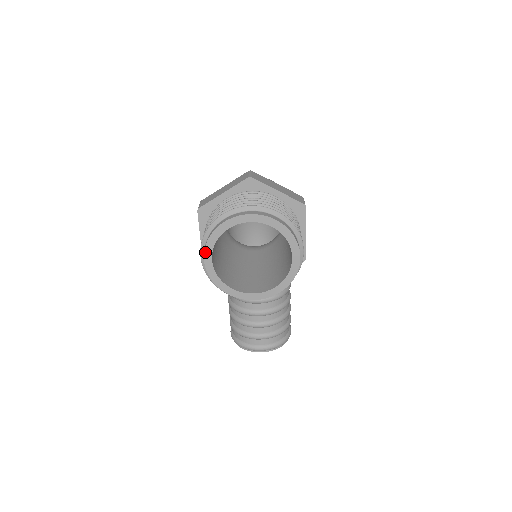
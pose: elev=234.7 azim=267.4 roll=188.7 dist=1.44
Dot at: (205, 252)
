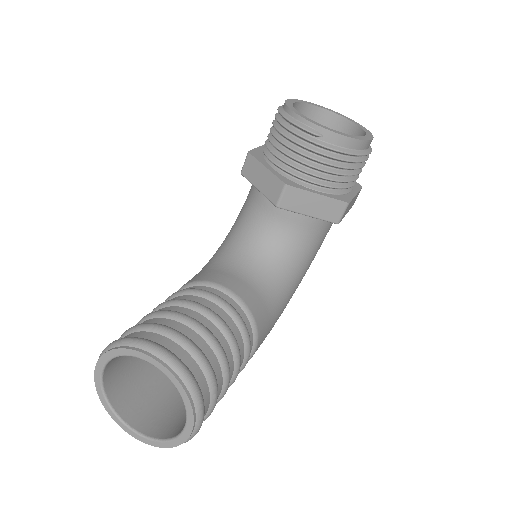
Dot at: (293, 99)
